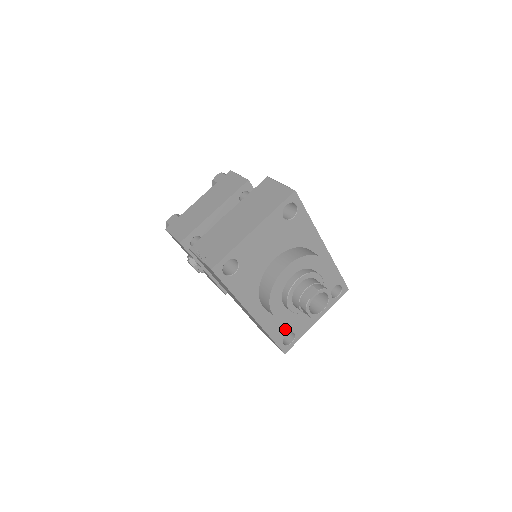
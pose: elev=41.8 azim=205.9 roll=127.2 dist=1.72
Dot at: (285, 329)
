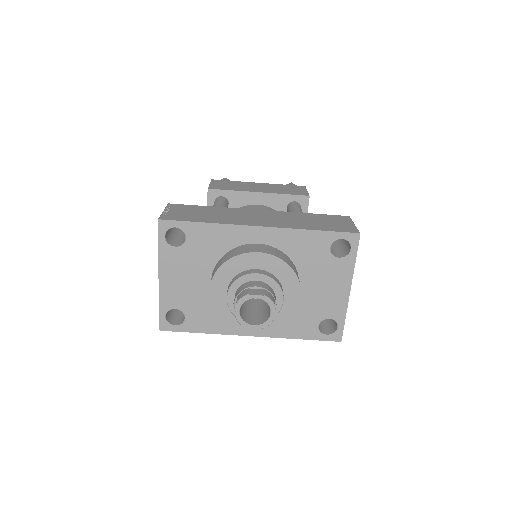
Dot at: (309, 322)
